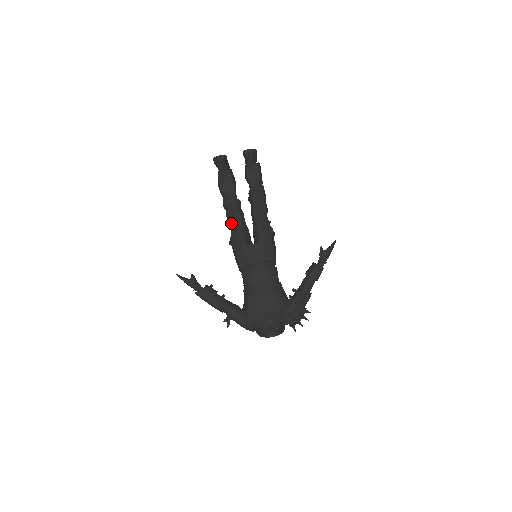
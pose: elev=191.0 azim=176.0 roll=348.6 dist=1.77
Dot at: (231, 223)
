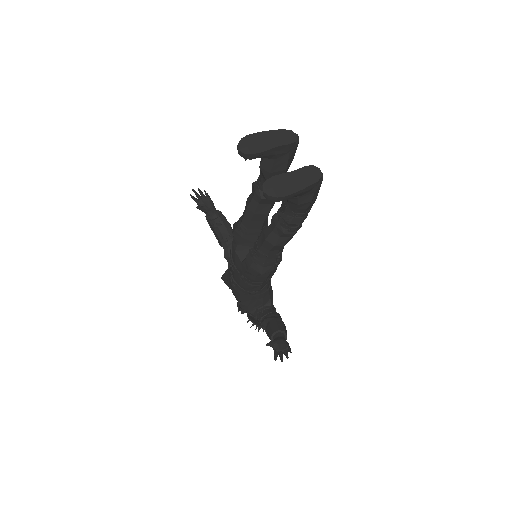
Dot at: (243, 212)
